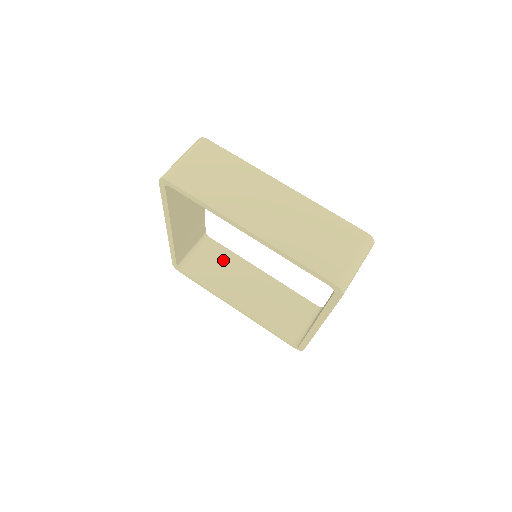
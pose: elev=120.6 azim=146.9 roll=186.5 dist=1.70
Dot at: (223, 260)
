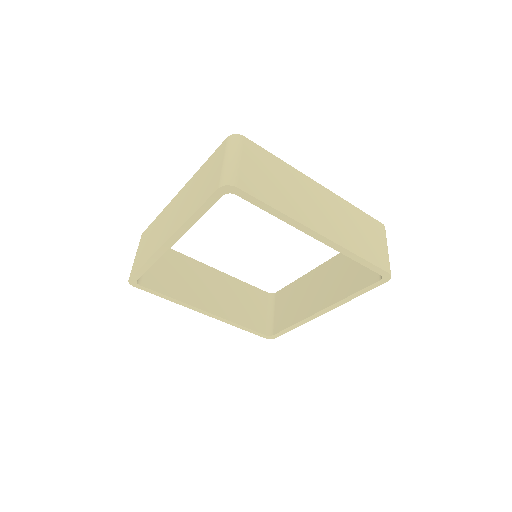
Dot at: (176, 264)
